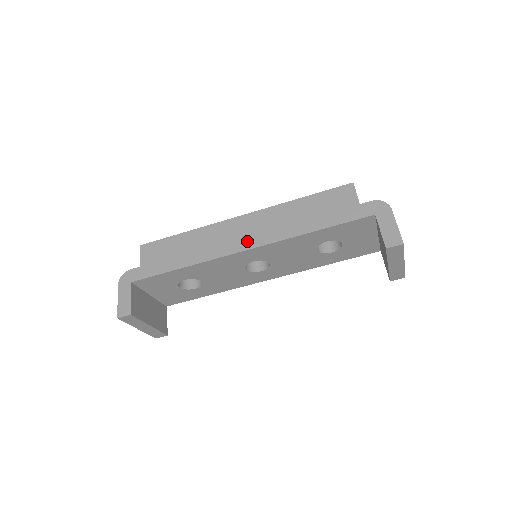
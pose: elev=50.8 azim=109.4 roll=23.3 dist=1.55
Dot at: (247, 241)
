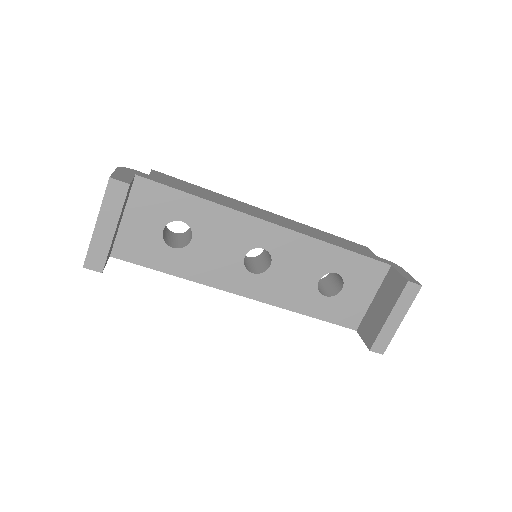
Dot at: (275, 221)
